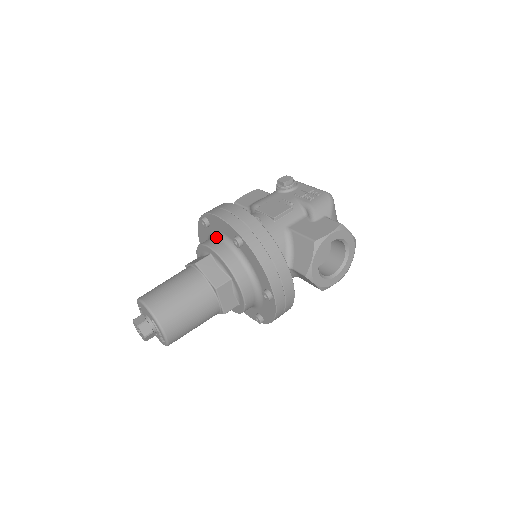
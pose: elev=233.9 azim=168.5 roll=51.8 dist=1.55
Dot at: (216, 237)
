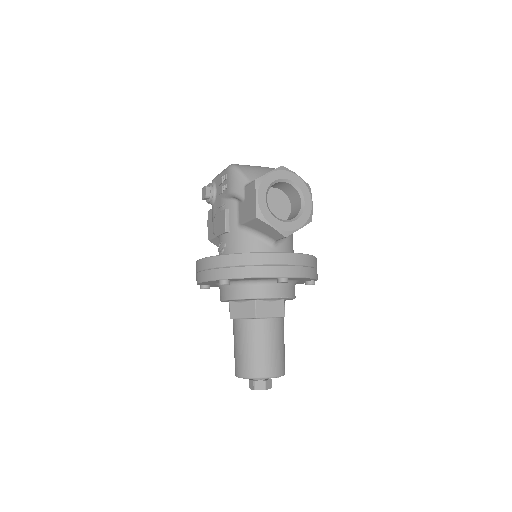
Dot at: (219, 288)
